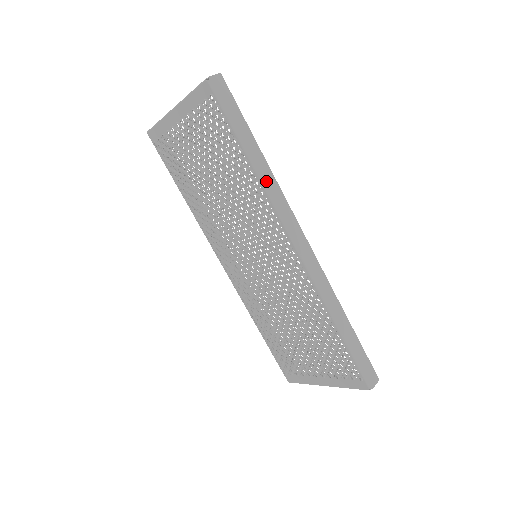
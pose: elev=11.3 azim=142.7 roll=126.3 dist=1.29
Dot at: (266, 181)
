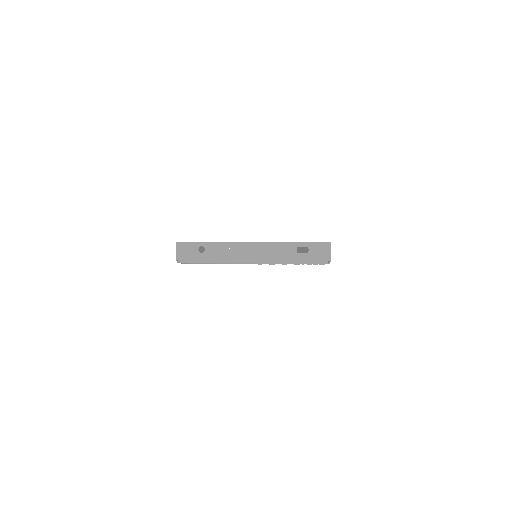
Dot at: occluded
